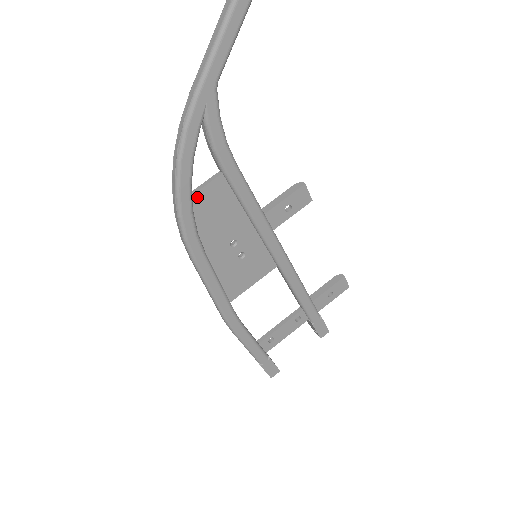
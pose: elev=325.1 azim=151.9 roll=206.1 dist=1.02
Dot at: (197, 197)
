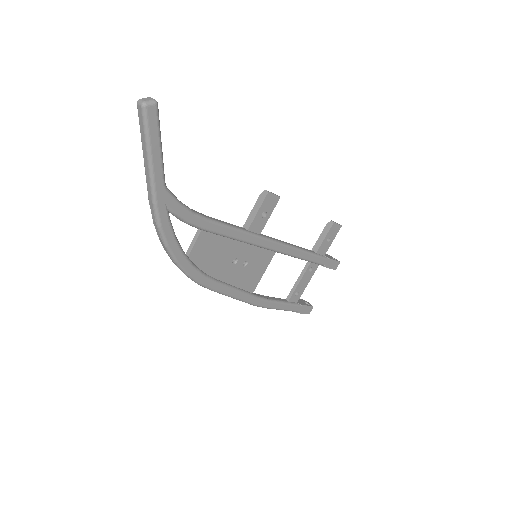
Dot at: (192, 255)
